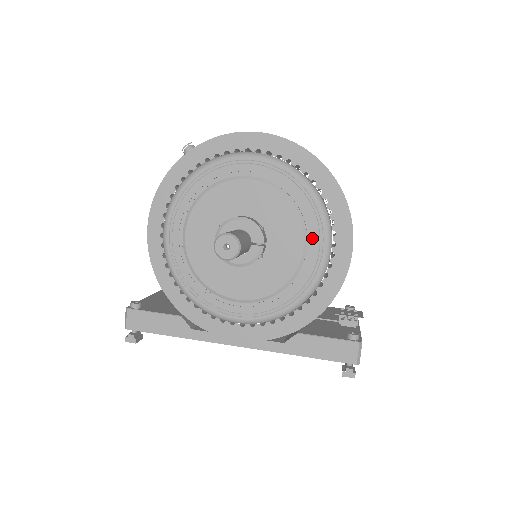
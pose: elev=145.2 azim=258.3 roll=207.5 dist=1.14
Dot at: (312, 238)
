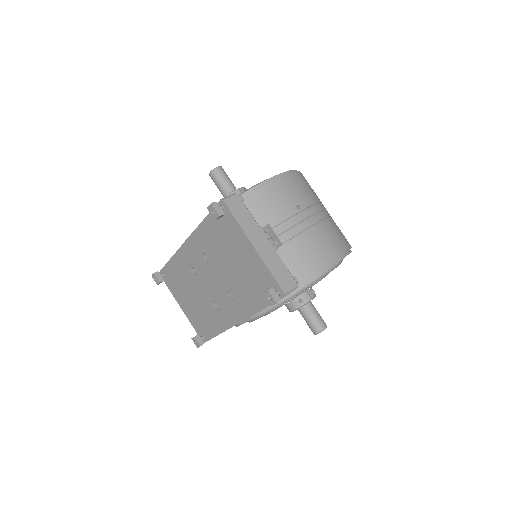
Dot at: occluded
